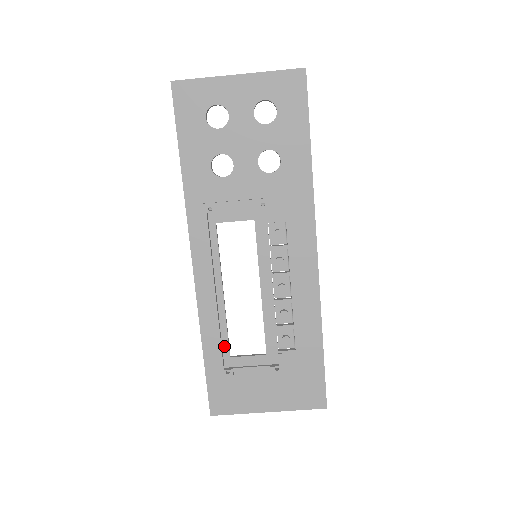
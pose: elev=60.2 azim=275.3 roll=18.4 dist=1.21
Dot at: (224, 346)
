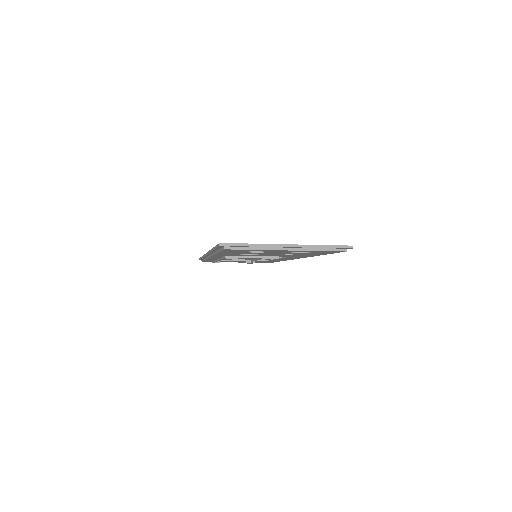
Dot at: occluded
